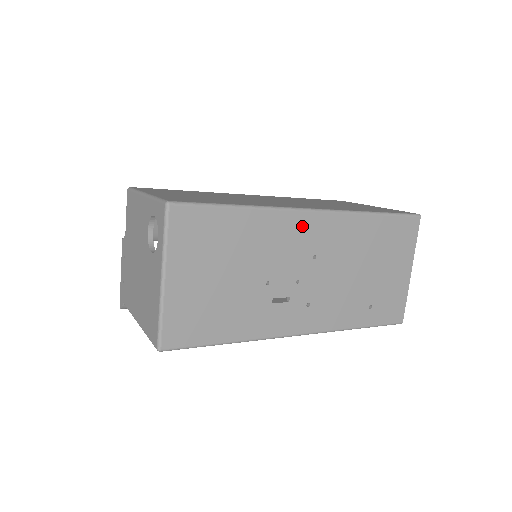
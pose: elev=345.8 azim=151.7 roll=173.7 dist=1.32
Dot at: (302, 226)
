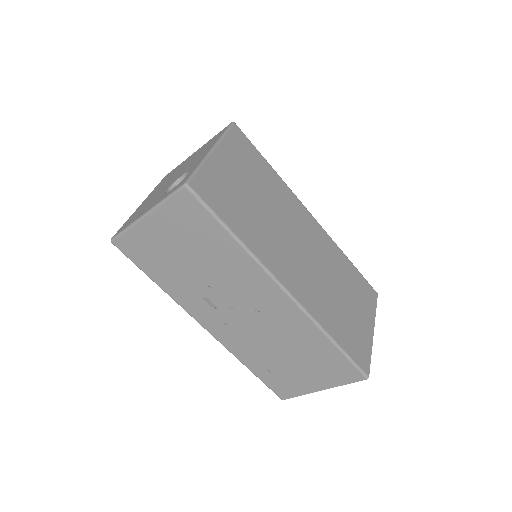
Dot at: (267, 289)
